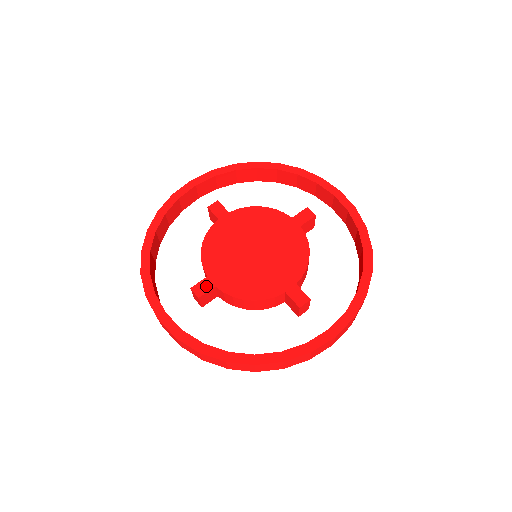
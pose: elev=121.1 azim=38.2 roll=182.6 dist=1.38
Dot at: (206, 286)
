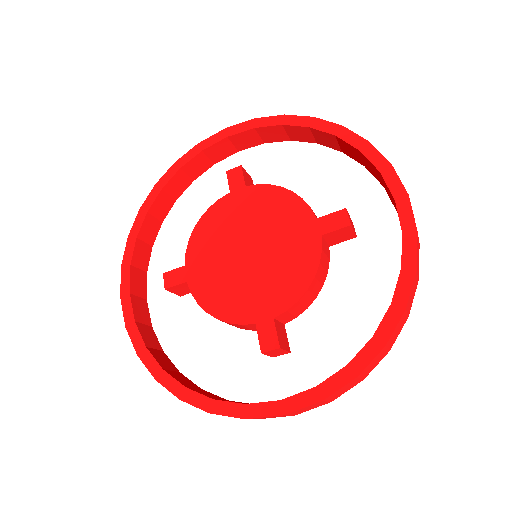
Dot at: (178, 277)
